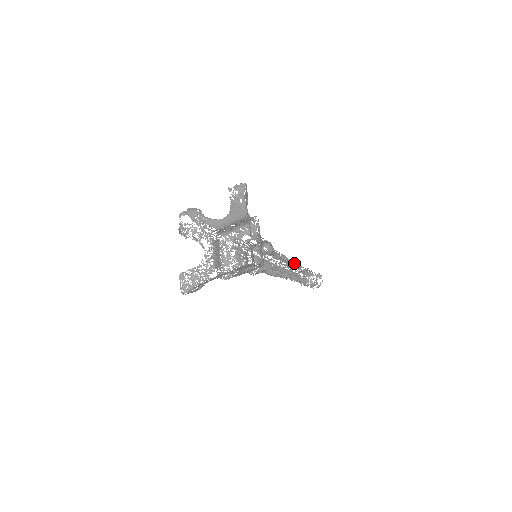
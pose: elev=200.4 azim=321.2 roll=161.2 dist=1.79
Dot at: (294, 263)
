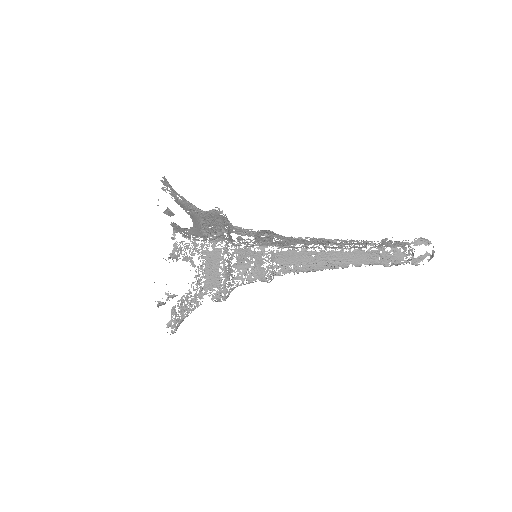
Dot at: (345, 241)
